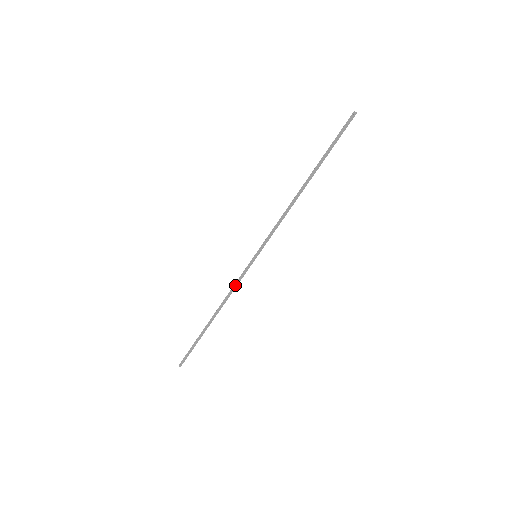
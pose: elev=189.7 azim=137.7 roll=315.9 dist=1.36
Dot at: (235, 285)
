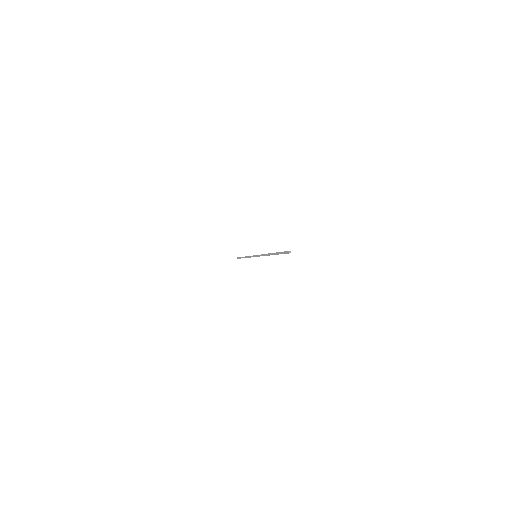
Dot at: occluded
